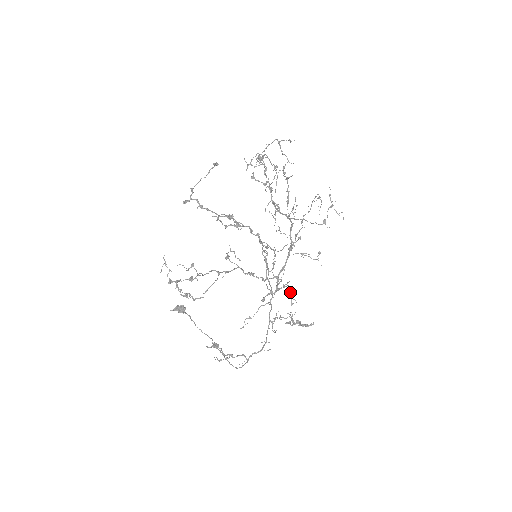
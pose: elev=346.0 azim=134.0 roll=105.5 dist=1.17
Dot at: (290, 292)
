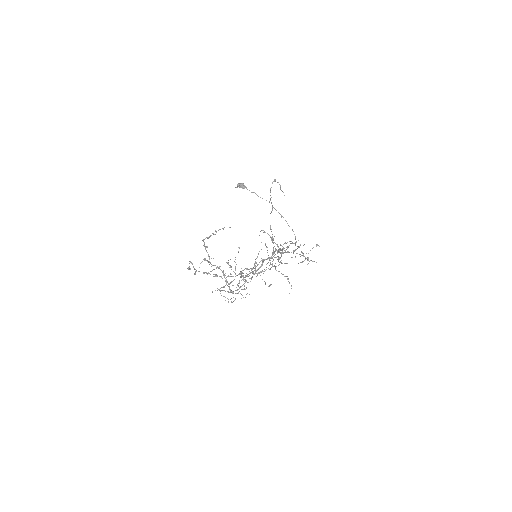
Dot at: occluded
